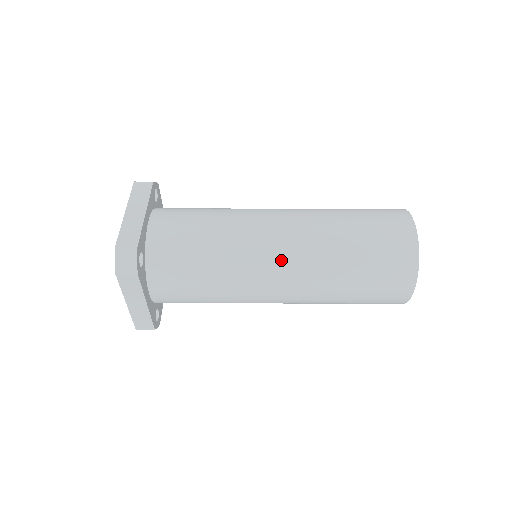
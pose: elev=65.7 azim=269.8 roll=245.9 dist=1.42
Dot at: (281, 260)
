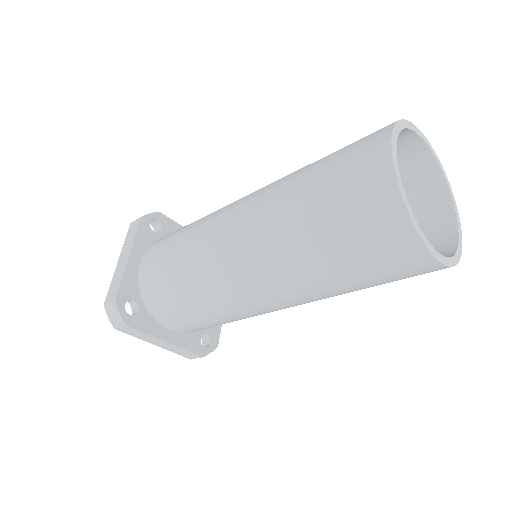
Dot at: occluded
